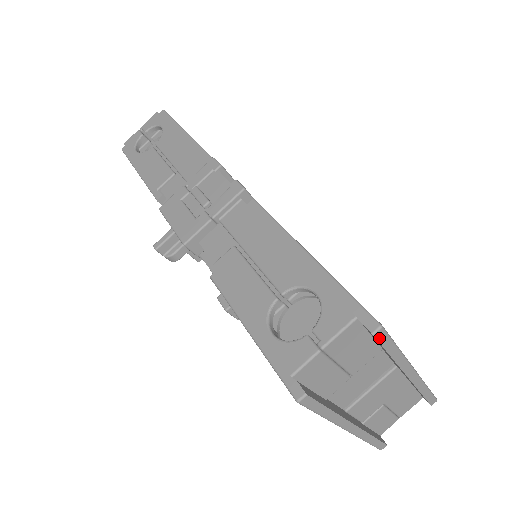
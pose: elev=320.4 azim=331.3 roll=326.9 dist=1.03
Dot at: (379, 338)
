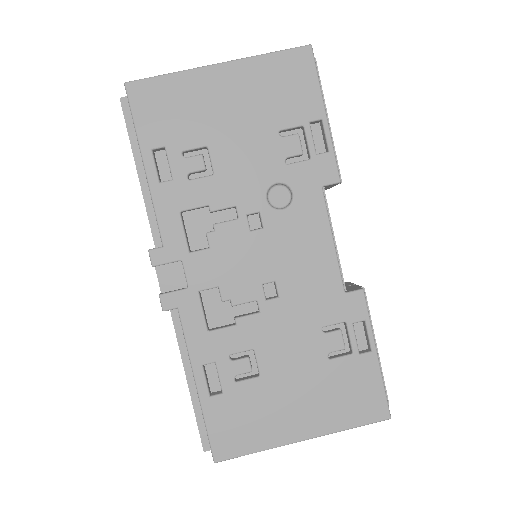
Dot at: (223, 458)
